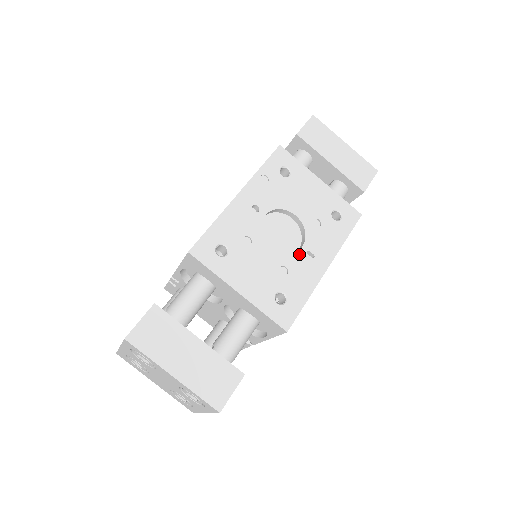
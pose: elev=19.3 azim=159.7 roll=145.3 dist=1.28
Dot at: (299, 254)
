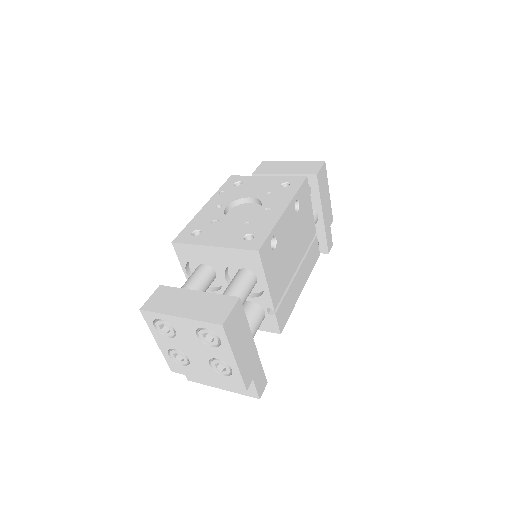
Dot at: (258, 212)
